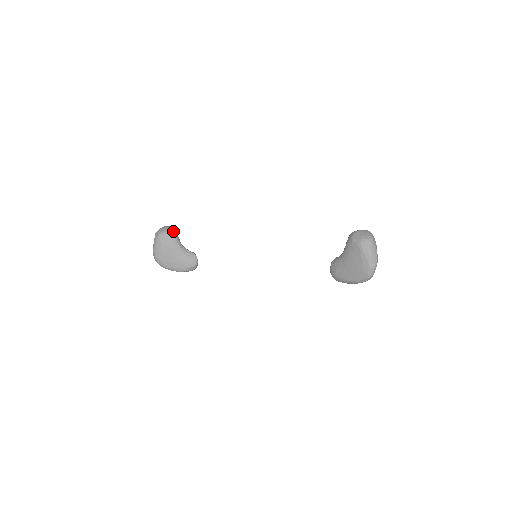
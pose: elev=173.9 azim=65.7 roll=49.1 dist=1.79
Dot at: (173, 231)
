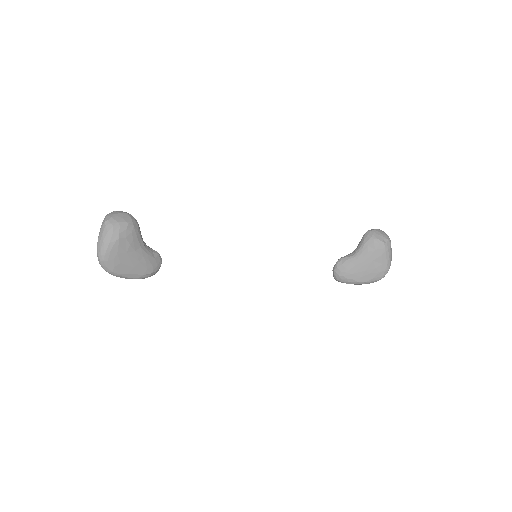
Dot at: (135, 220)
